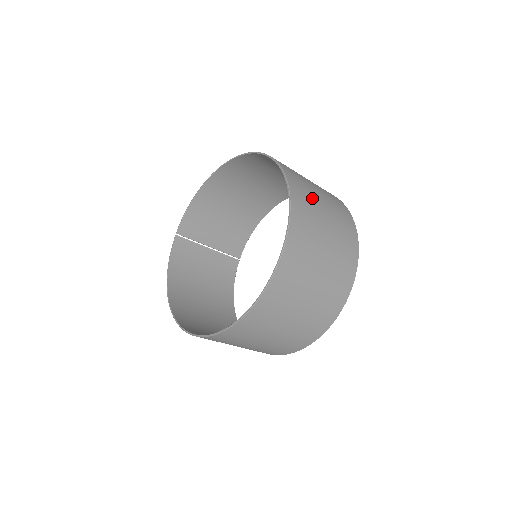
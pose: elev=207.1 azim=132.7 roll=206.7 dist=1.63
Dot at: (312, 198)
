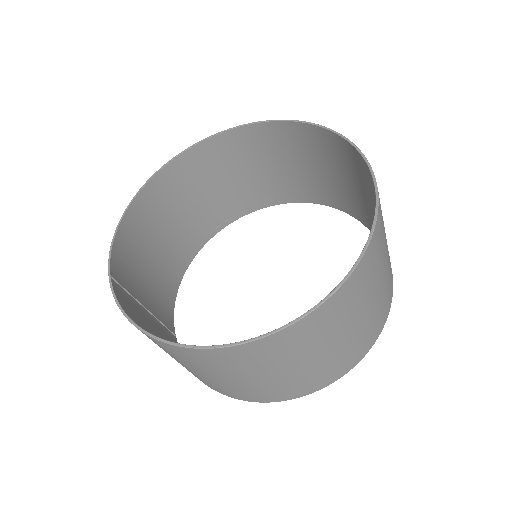
Dot at: (310, 152)
